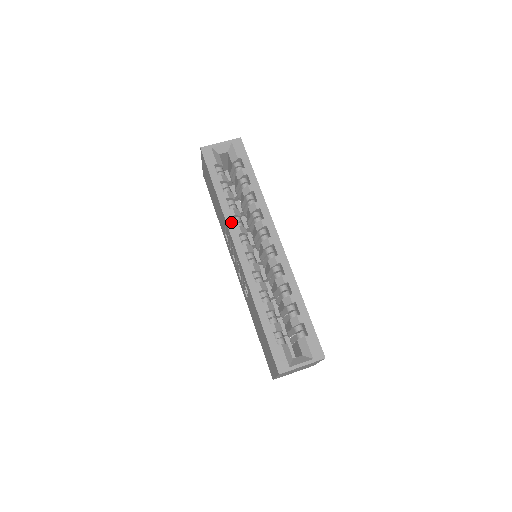
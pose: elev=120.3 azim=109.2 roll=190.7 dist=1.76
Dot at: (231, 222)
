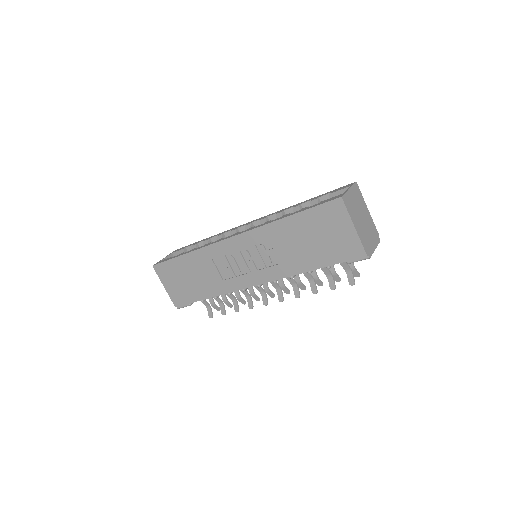
Dot at: (212, 243)
